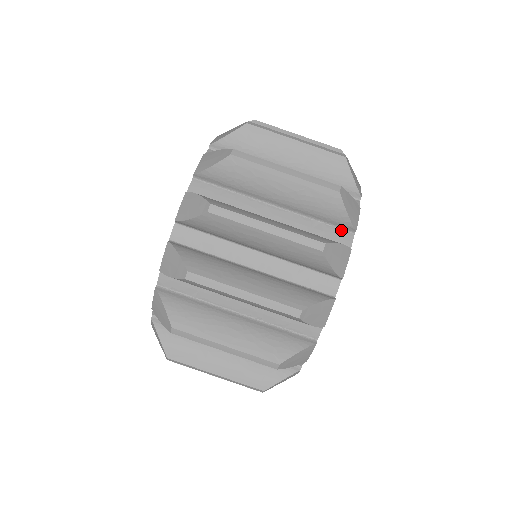
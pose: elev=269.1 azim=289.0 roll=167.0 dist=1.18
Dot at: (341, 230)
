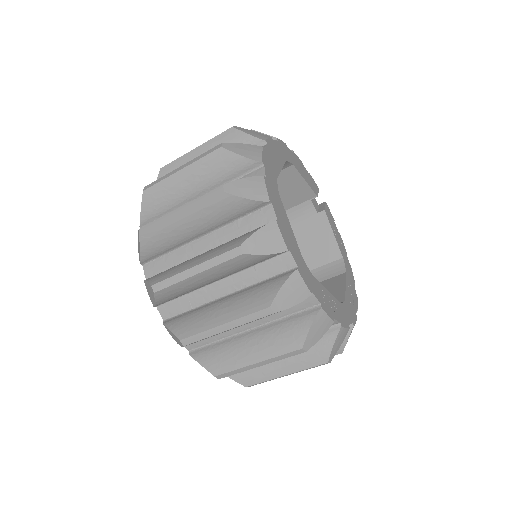
Dot at: (260, 210)
